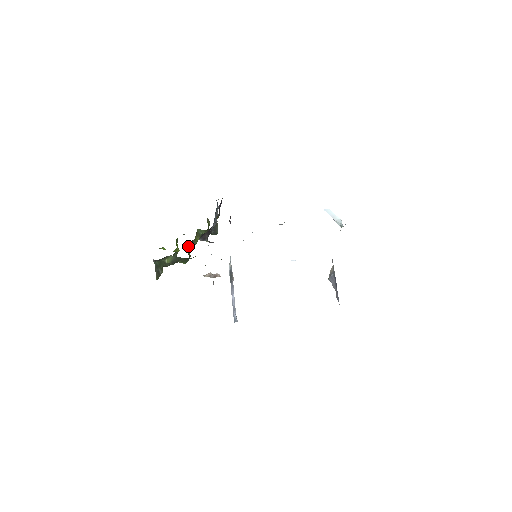
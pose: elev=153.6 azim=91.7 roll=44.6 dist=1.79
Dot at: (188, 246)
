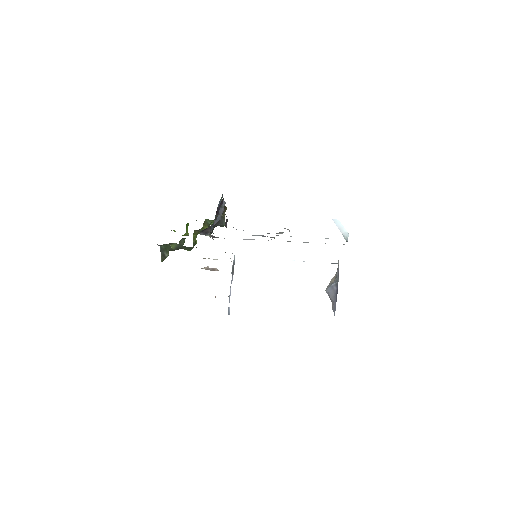
Dot at: (194, 234)
